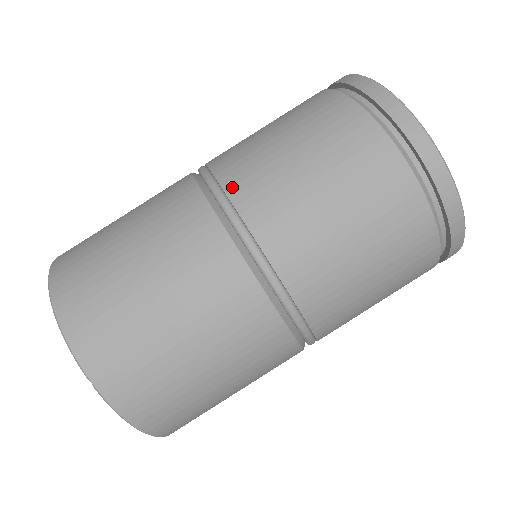
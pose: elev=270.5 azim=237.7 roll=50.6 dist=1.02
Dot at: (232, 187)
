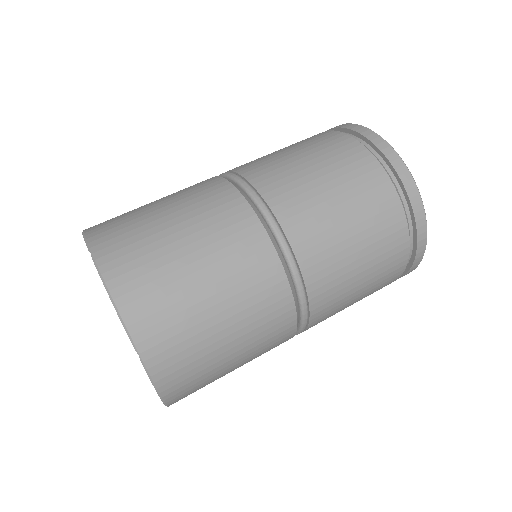
Dot at: occluded
